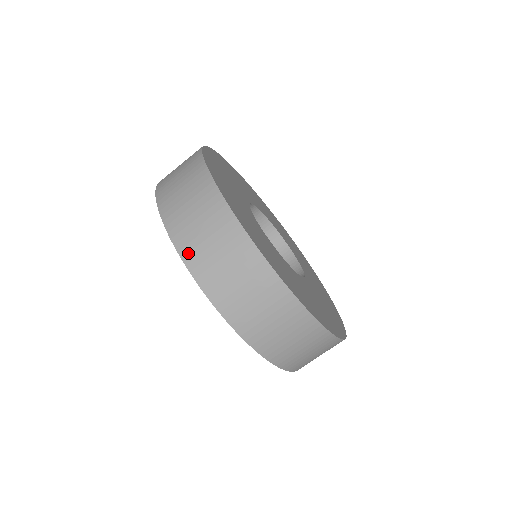
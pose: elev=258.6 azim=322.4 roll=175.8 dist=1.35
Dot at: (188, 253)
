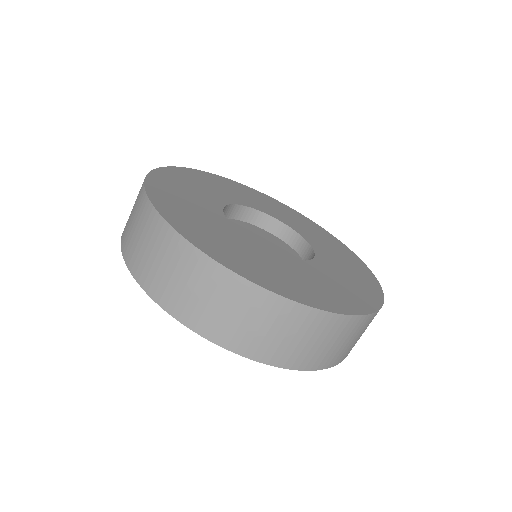
Dot at: (137, 270)
